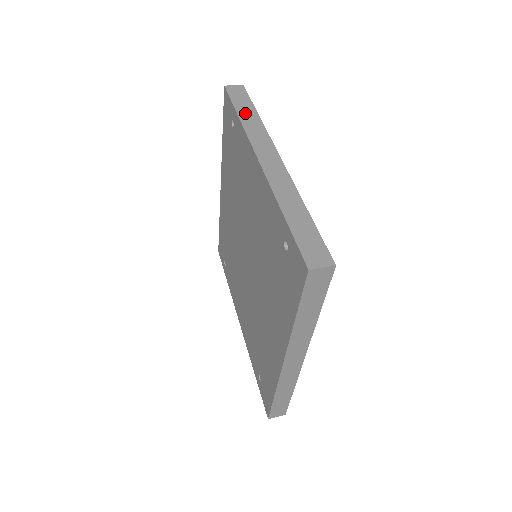
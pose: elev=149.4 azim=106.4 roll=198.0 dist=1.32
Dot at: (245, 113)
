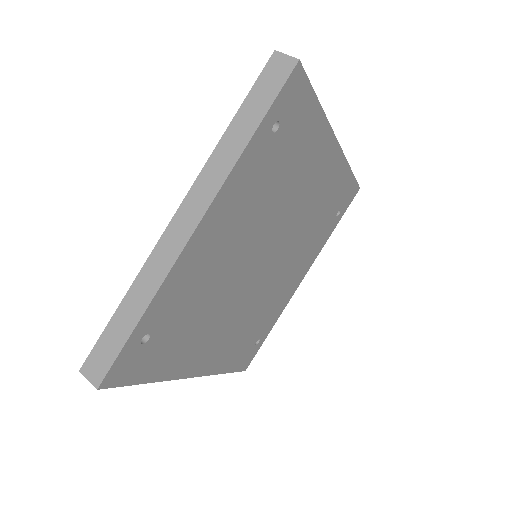
Dot at: (240, 126)
